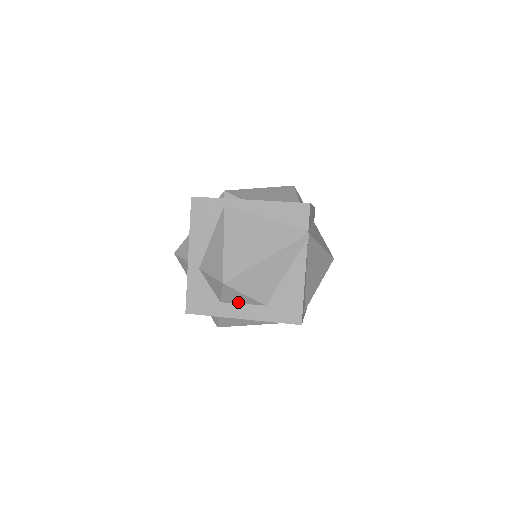
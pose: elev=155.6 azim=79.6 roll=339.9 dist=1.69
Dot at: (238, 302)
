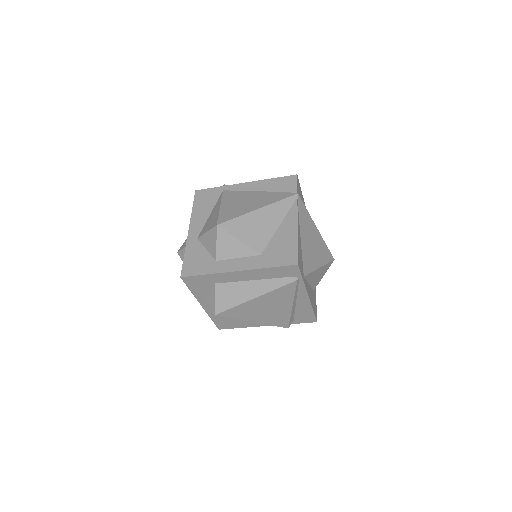
Dot at: (233, 256)
